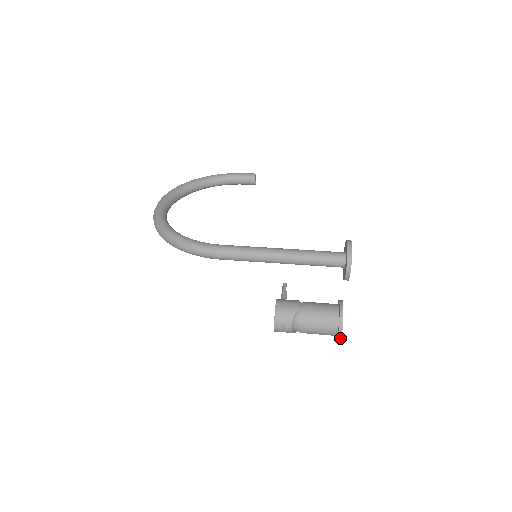
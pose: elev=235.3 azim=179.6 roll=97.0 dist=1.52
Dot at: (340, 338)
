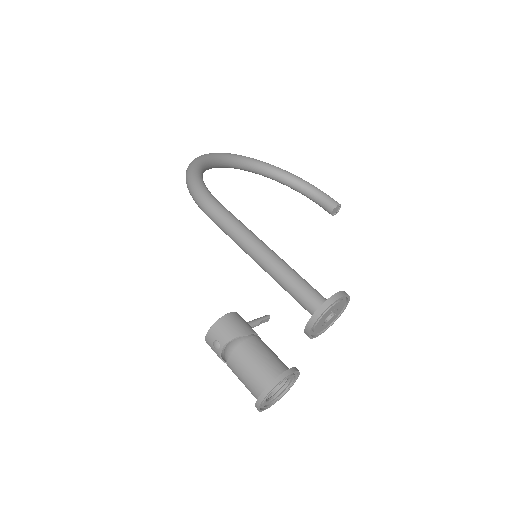
Dot at: (258, 406)
